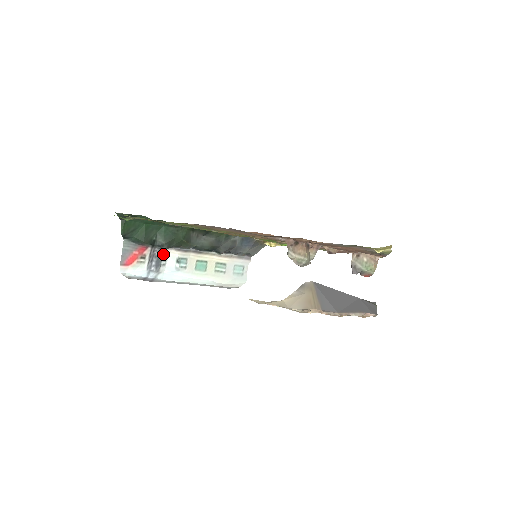
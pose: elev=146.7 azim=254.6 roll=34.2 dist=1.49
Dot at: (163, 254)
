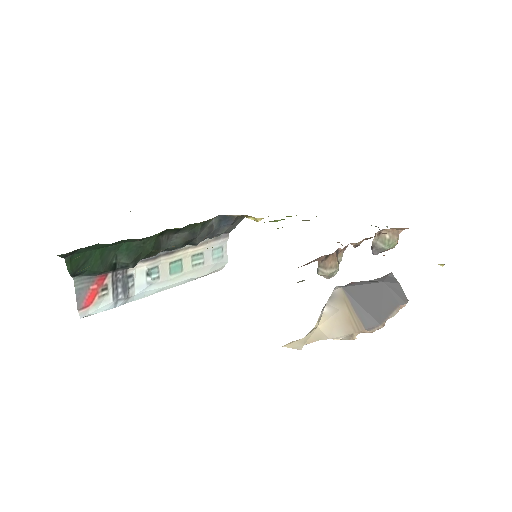
Dot at: (128, 273)
